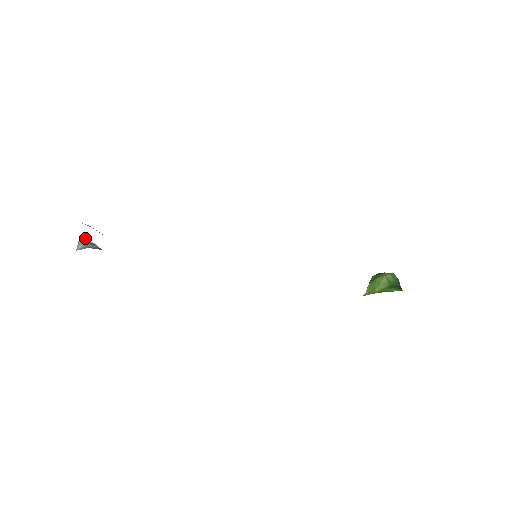
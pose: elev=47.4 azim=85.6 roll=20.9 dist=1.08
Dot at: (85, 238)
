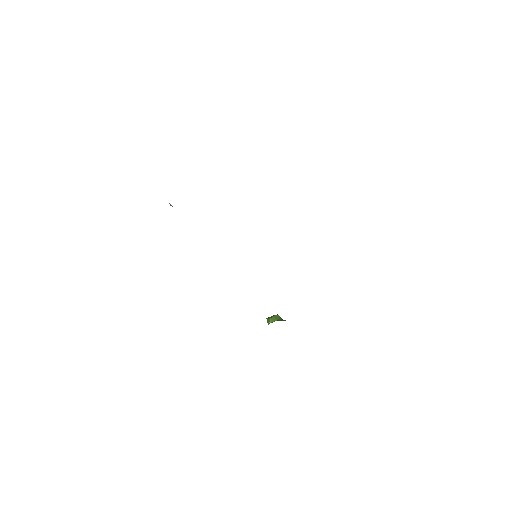
Dot at: occluded
